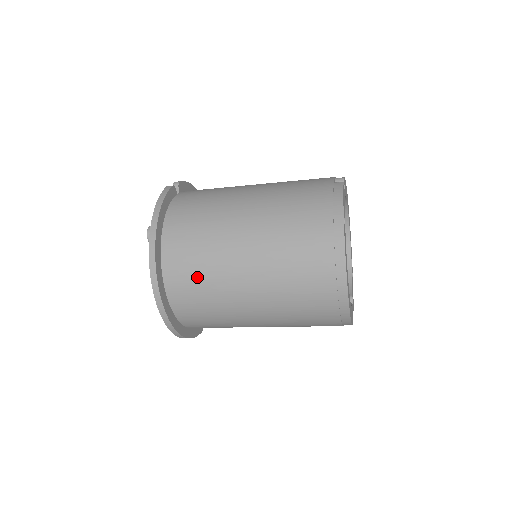
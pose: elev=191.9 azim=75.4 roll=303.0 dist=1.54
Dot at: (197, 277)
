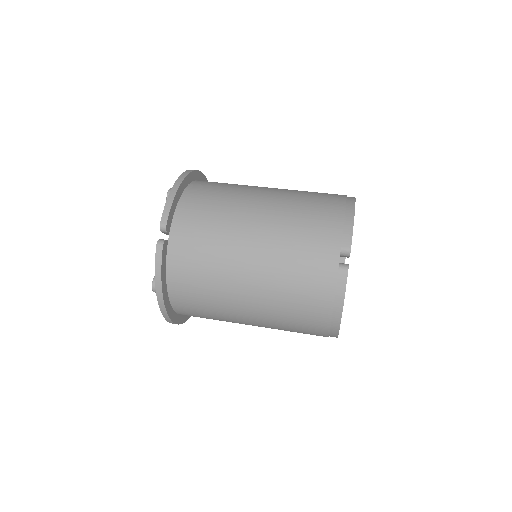
Dot at: occluded
